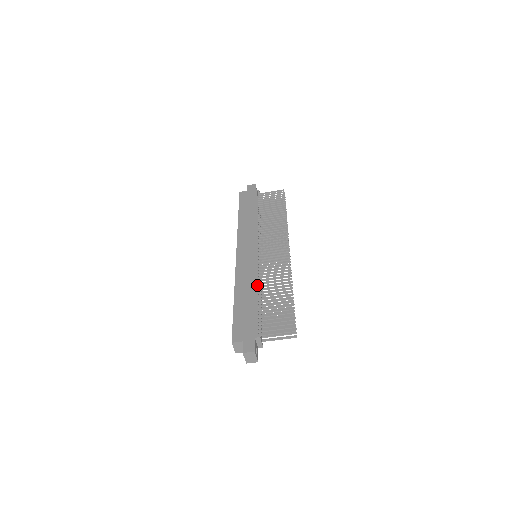
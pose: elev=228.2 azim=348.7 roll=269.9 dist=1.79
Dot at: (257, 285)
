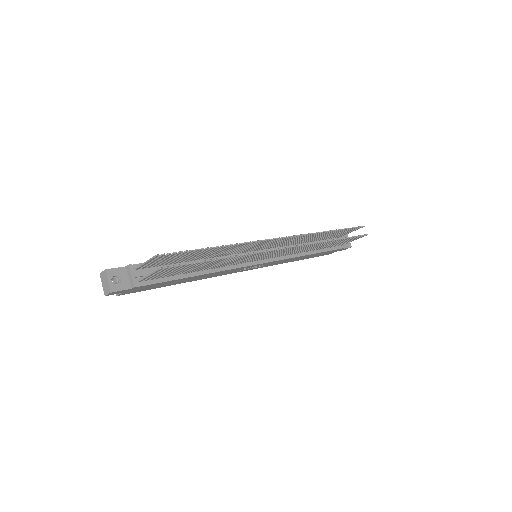
Dot at: occluded
